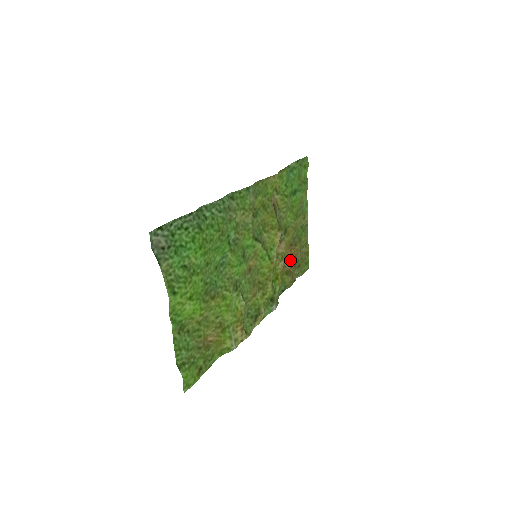
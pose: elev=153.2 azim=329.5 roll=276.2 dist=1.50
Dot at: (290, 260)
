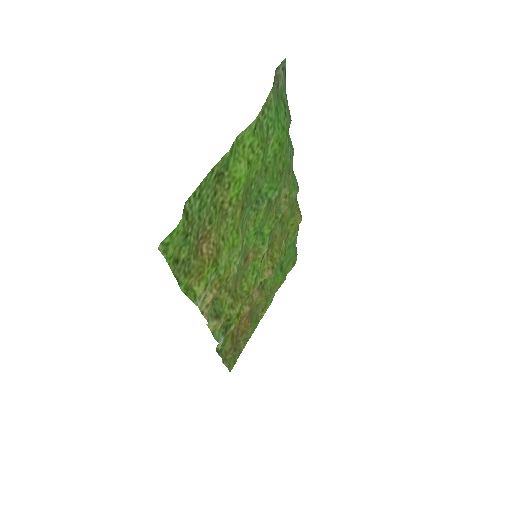
Dot at: (239, 328)
